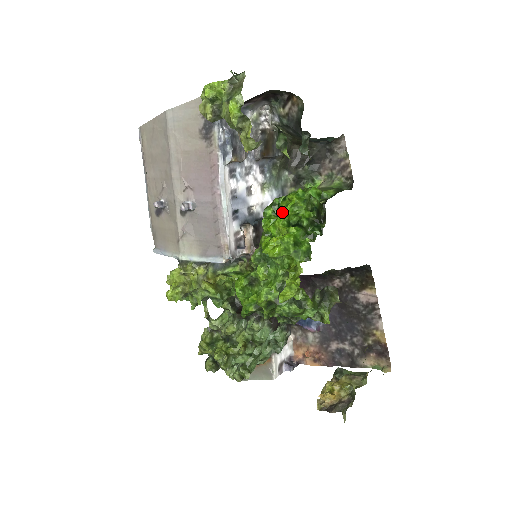
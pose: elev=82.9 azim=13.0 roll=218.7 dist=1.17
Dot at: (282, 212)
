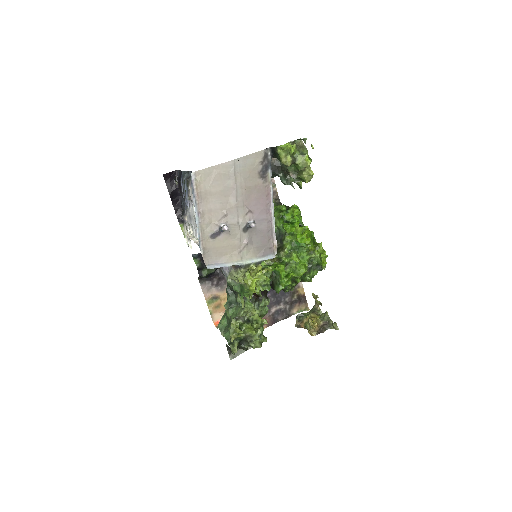
Dot at: (290, 220)
